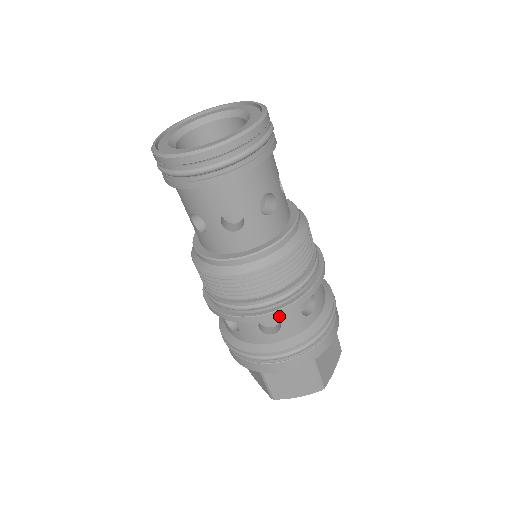
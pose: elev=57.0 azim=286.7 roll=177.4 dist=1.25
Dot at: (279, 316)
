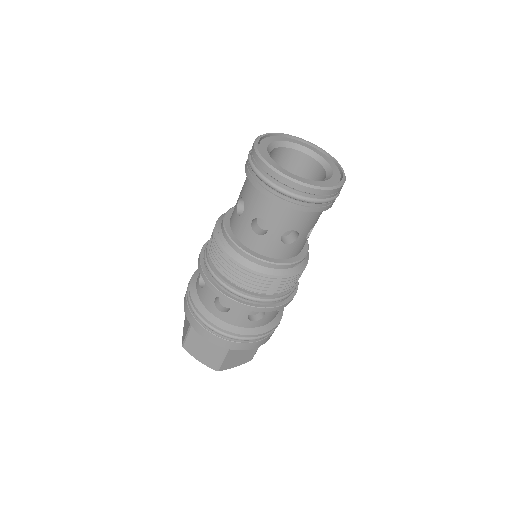
Dot at: occluded
